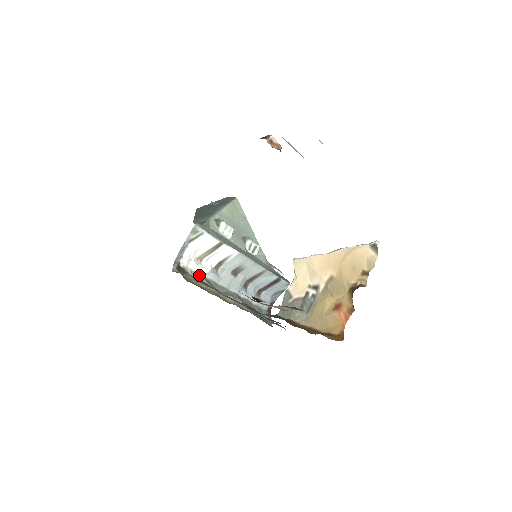
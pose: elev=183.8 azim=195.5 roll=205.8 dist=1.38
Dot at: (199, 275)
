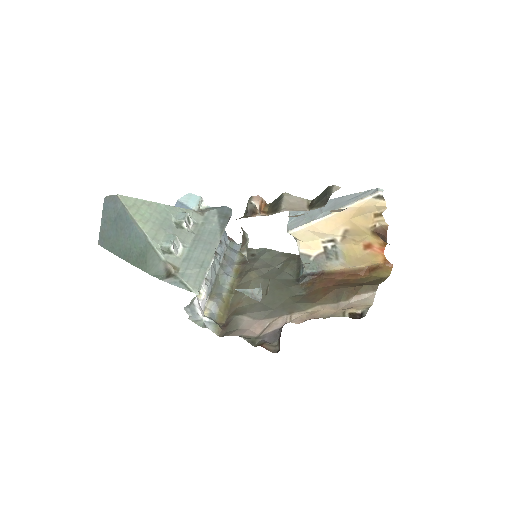
Dot at: (213, 303)
